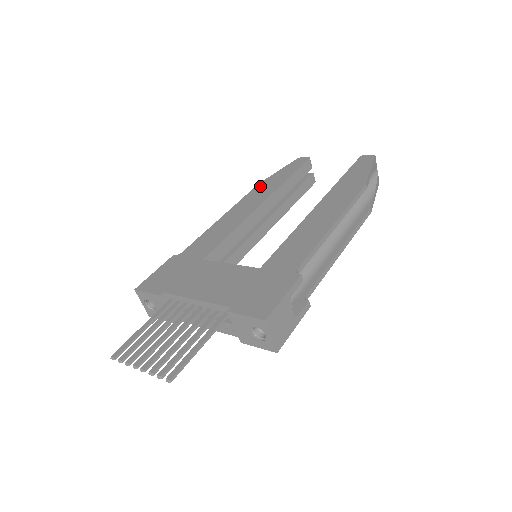
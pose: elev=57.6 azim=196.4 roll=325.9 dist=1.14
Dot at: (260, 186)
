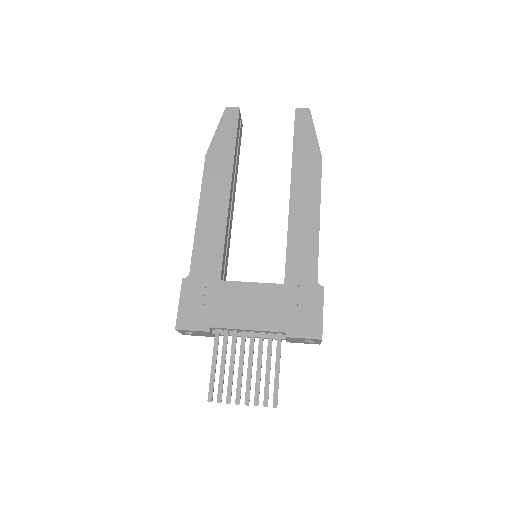
Dot at: (210, 161)
